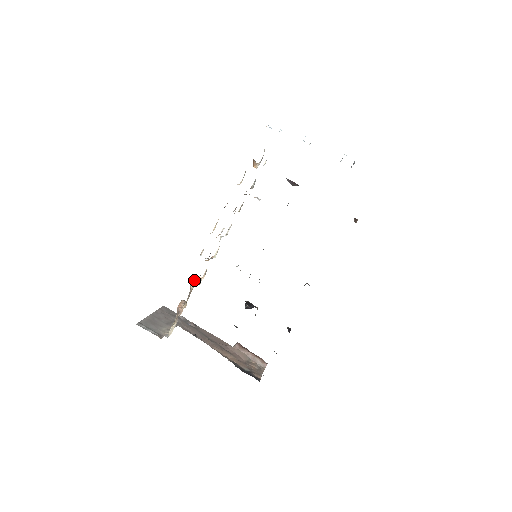
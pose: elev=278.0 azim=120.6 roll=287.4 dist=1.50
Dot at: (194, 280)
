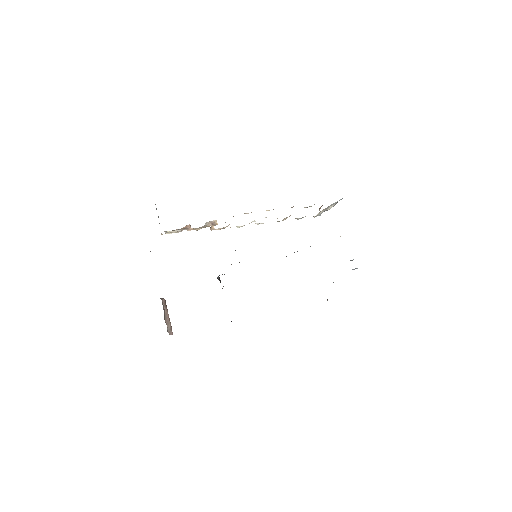
Dot at: (216, 223)
